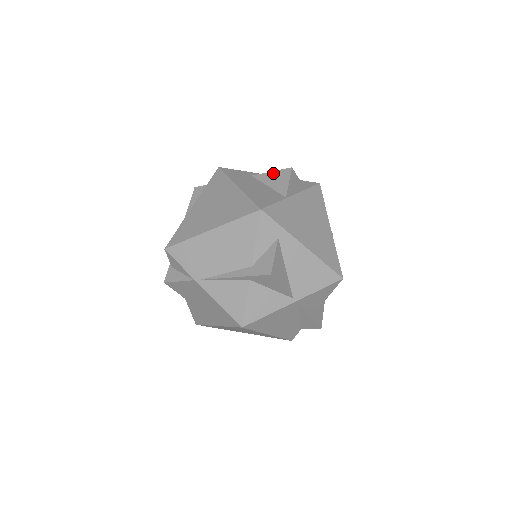
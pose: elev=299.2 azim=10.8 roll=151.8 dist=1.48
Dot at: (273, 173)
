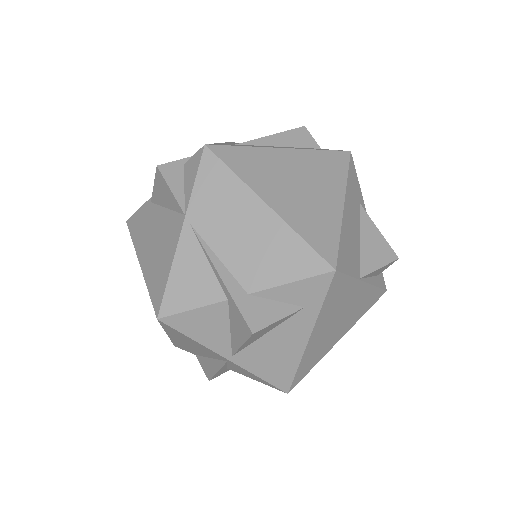
Dot at: (379, 235)
